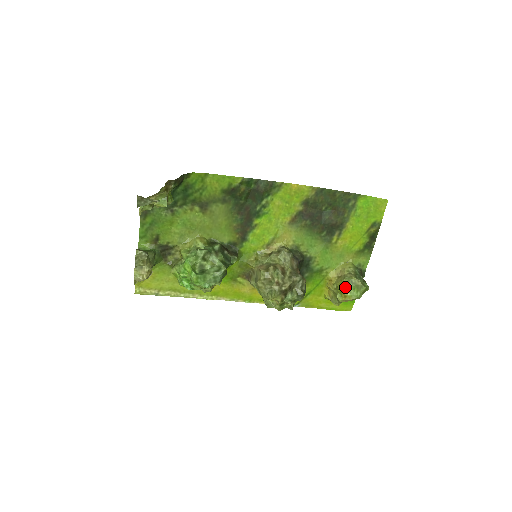
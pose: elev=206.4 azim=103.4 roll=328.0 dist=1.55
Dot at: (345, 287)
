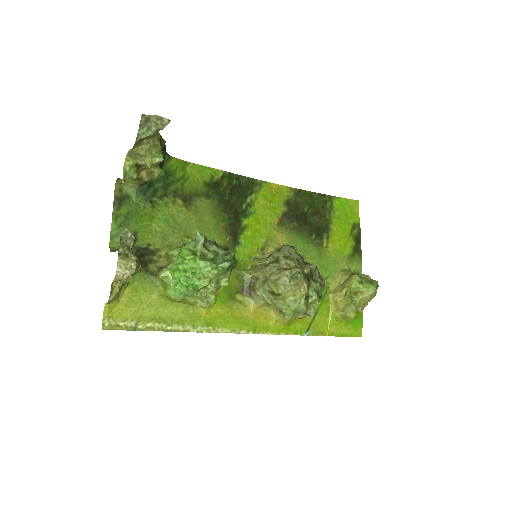
Dot at: (358, 283)
